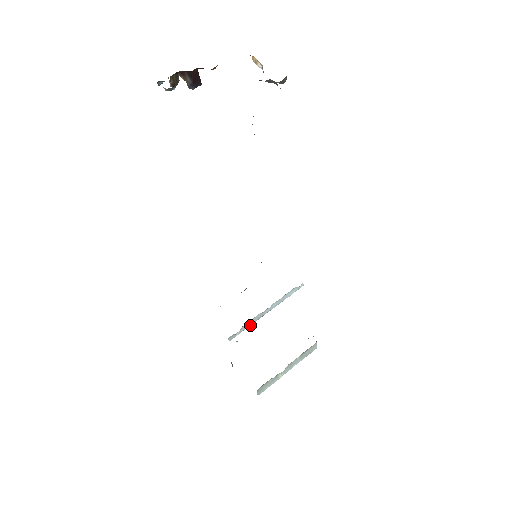
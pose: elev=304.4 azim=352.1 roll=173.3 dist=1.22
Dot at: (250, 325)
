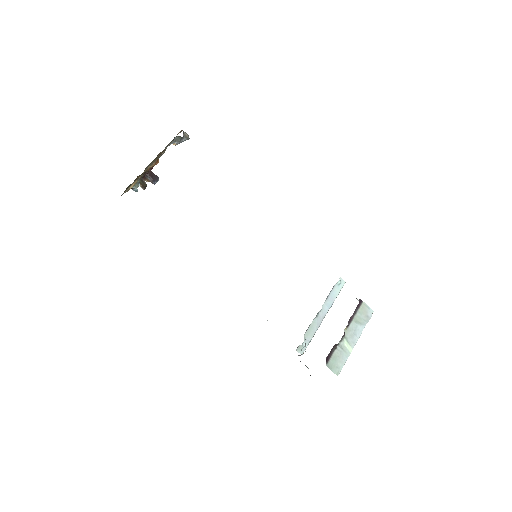
Dot at: (314, 334)
